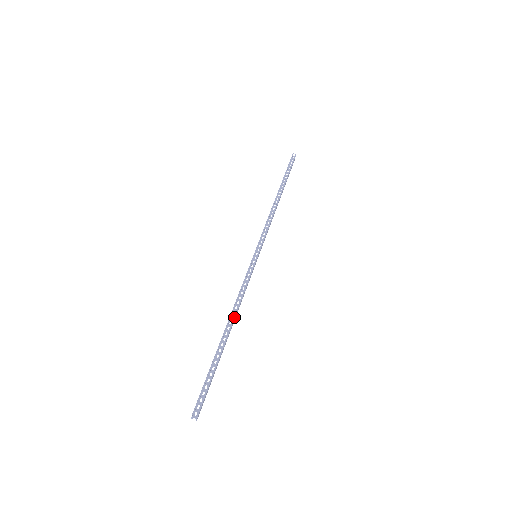
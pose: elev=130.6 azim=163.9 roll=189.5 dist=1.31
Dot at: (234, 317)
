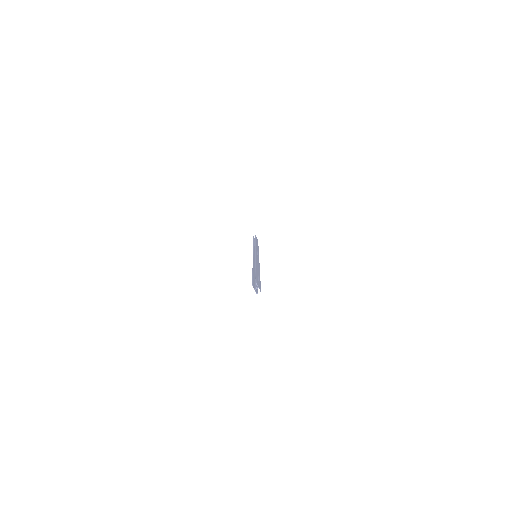
Dot at: (255, 264)
